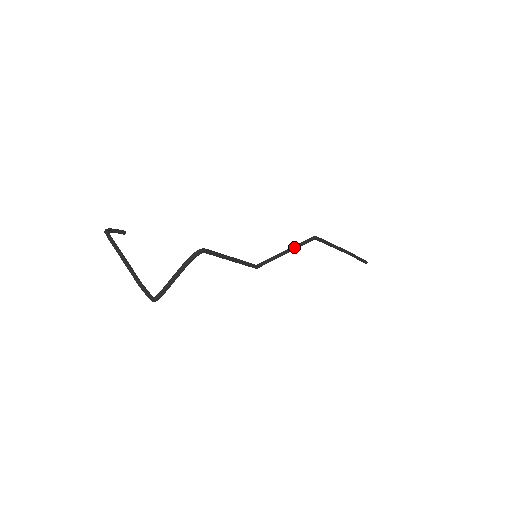
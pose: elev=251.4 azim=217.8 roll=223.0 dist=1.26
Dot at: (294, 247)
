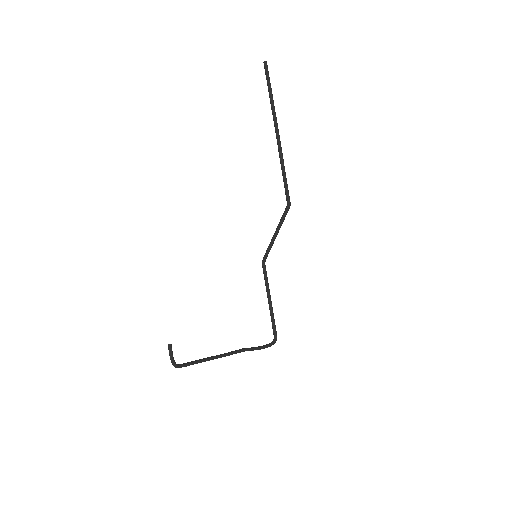
Dot at: occluded
